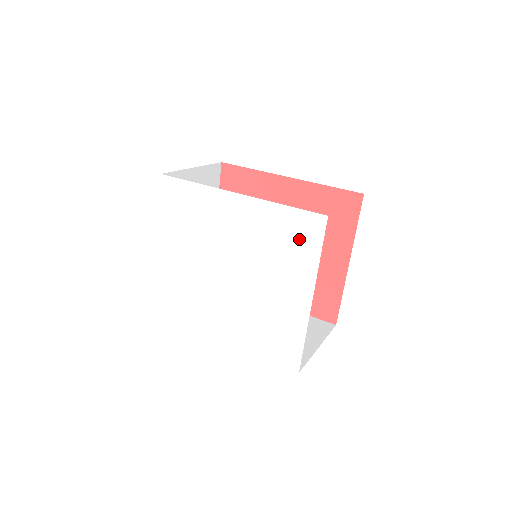
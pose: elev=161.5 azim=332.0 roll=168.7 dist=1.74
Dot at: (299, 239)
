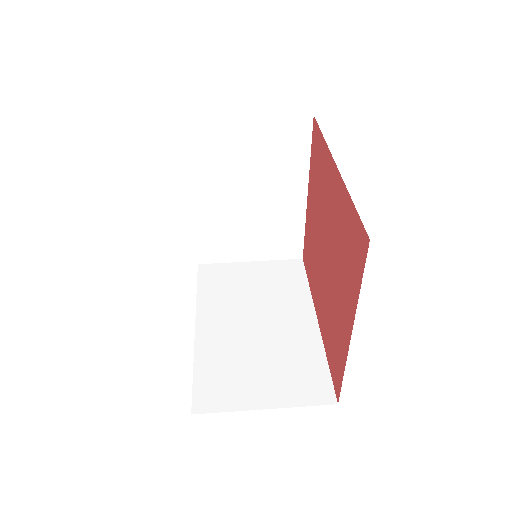
Dot at: occluded
